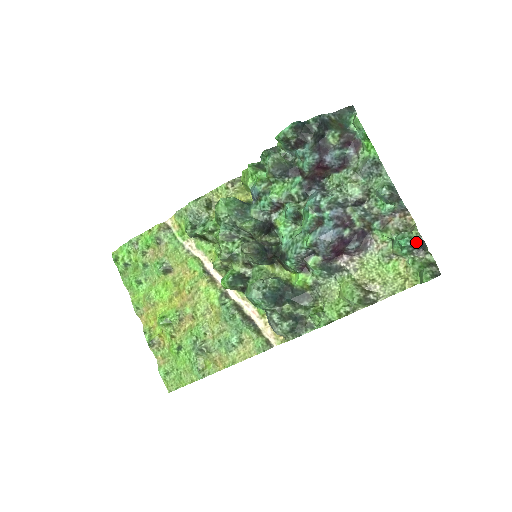
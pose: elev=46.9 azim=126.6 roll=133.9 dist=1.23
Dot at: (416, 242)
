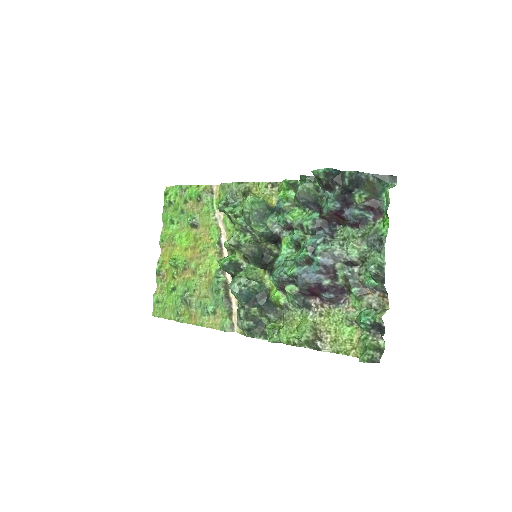
Dot at: (377, 324)
